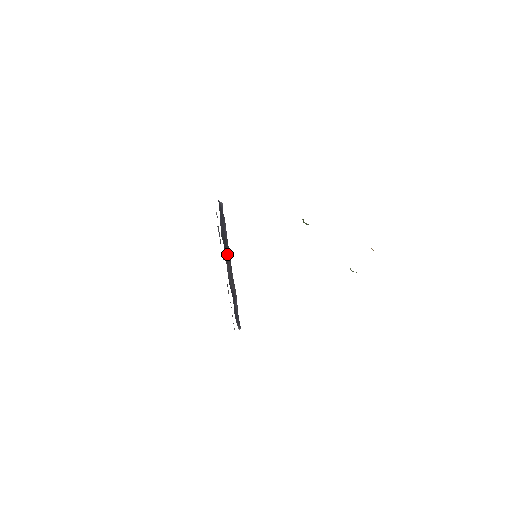
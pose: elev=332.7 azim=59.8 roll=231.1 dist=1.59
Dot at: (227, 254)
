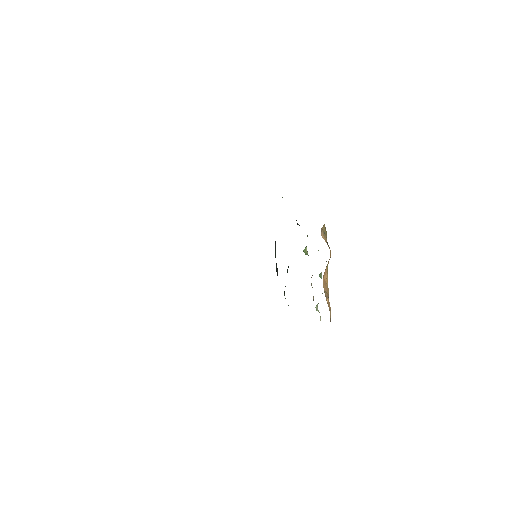
Dot at: occluded
